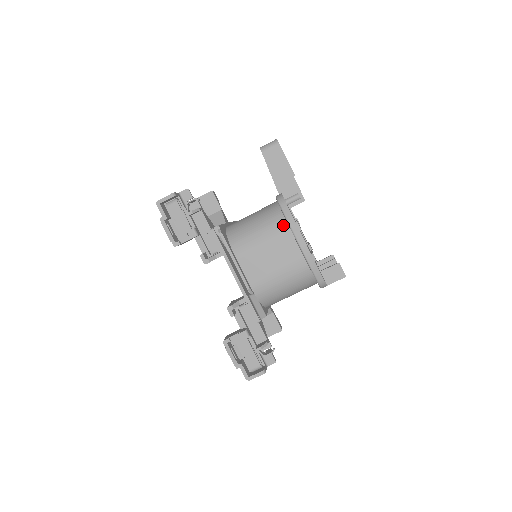
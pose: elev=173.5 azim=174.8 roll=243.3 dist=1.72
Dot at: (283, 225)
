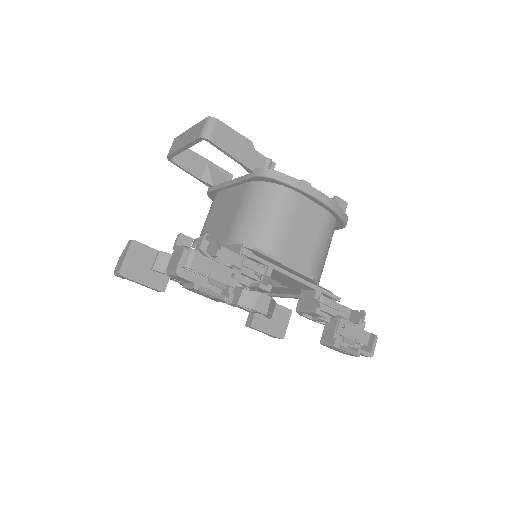
Dot at: (290, 194)
